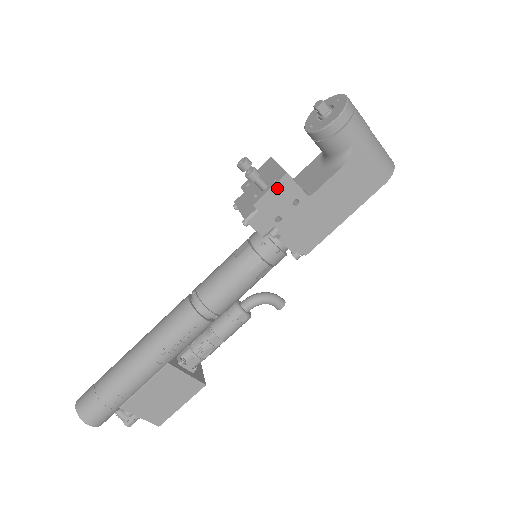
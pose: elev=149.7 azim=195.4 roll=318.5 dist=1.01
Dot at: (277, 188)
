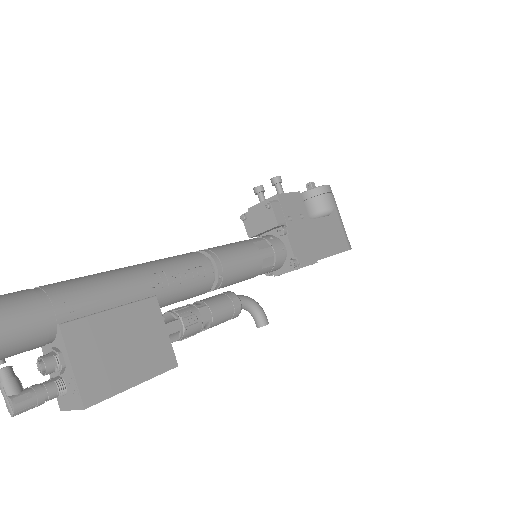
Dot at: (293, 196)
